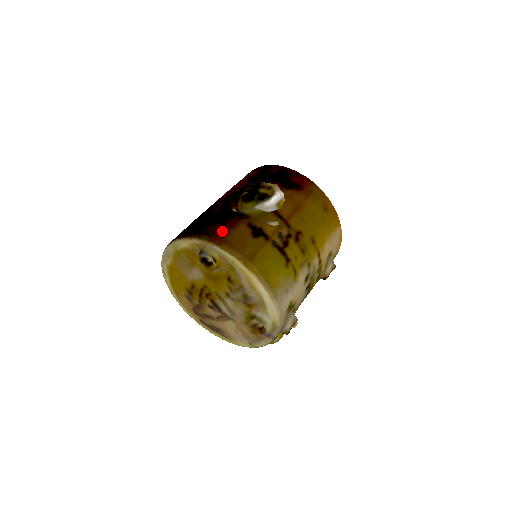
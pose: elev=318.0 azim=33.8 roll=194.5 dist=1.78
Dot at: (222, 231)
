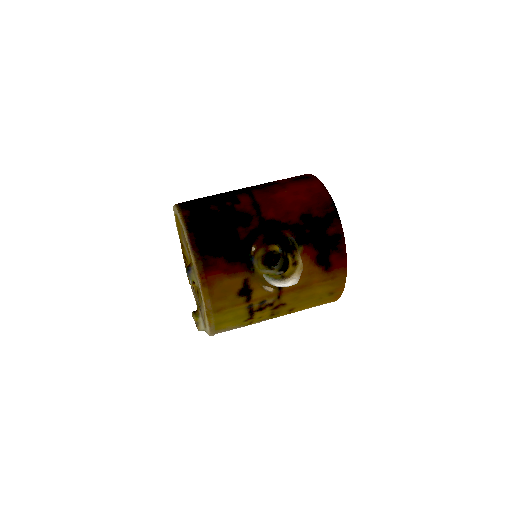
Dot at: (218, 272)
